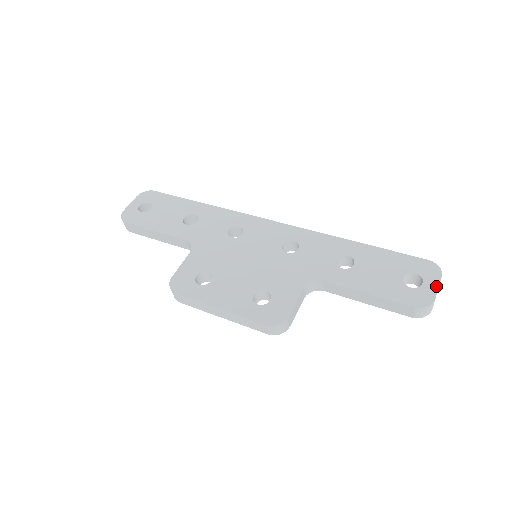
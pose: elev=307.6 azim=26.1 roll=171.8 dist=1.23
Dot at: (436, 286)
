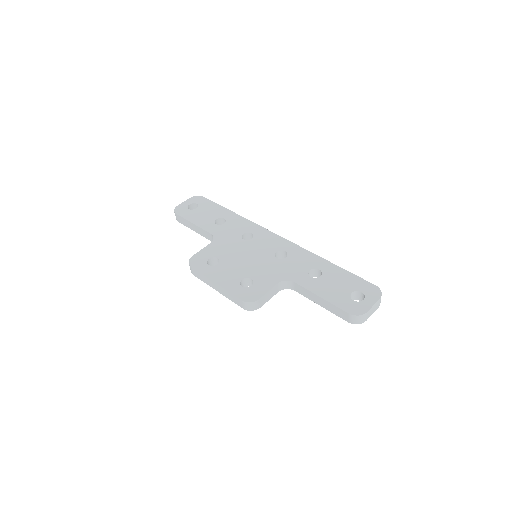
Dot at: (372, 304)
